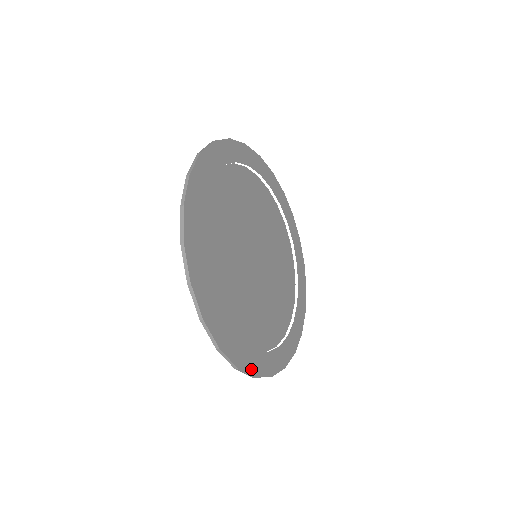
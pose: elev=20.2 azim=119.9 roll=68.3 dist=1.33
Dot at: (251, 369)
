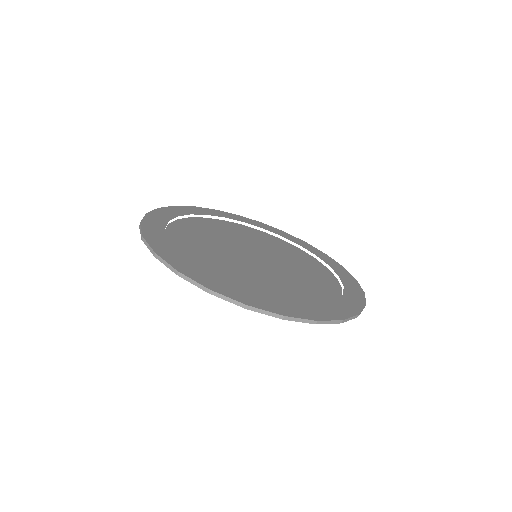
Dot at: (349, 313)
